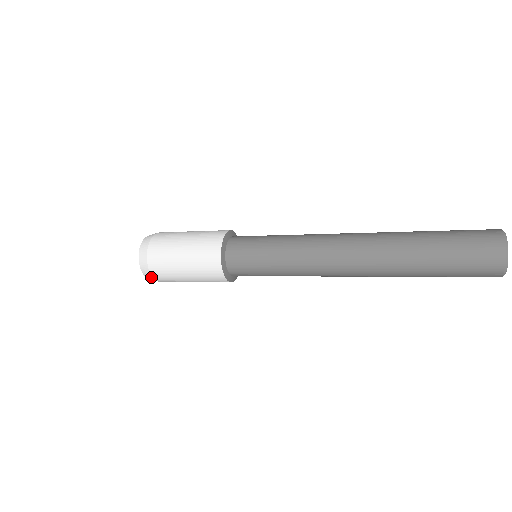
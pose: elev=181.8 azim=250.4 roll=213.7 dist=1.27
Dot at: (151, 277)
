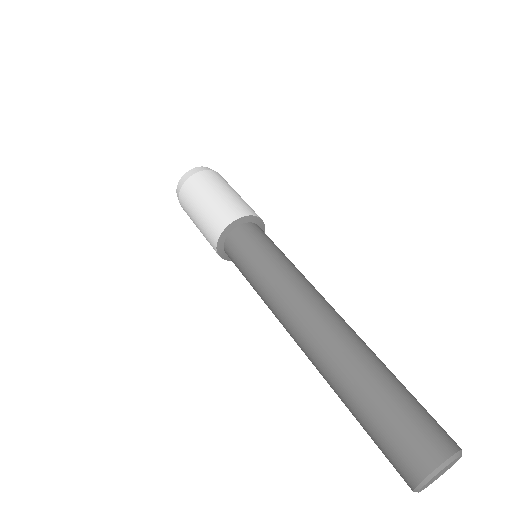
Dot at: (179, 200)
